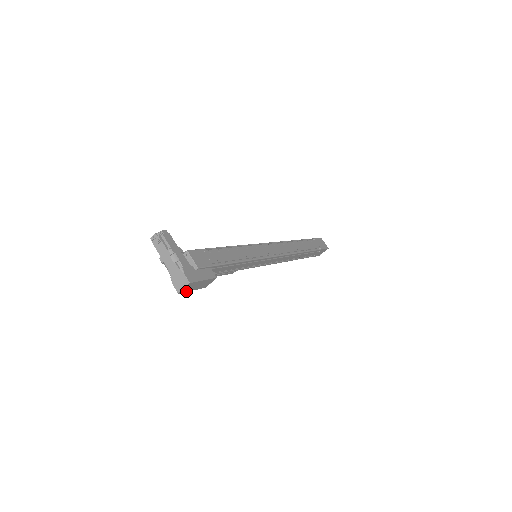
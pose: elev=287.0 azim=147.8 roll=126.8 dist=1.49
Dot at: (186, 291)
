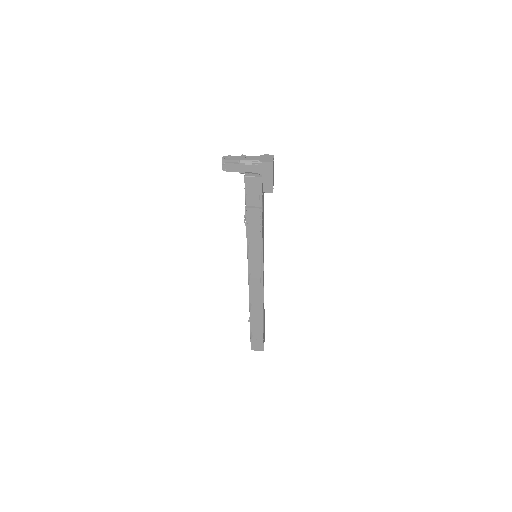
Dot at: (272, 170)
